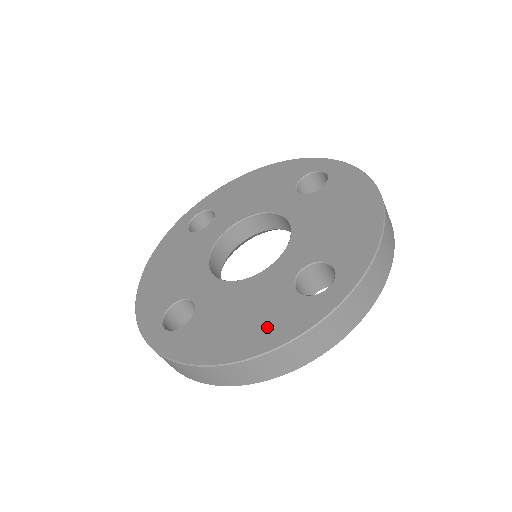
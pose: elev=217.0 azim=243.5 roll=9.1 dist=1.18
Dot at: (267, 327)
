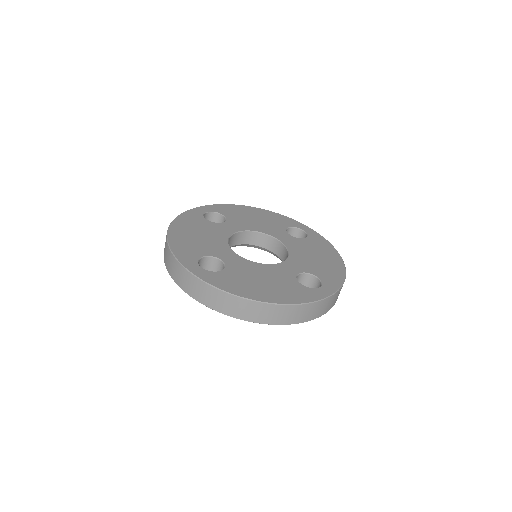
Dot at: (283, 292)
